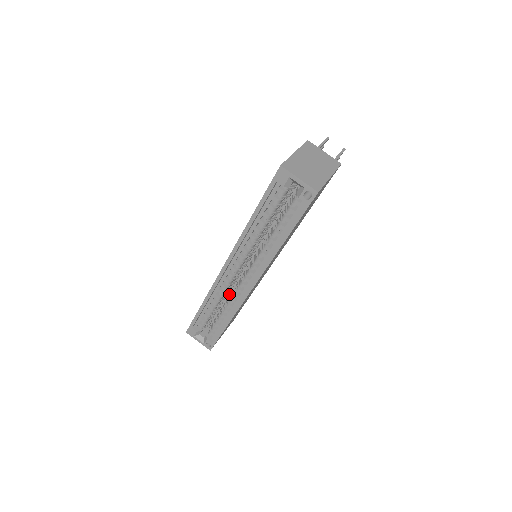
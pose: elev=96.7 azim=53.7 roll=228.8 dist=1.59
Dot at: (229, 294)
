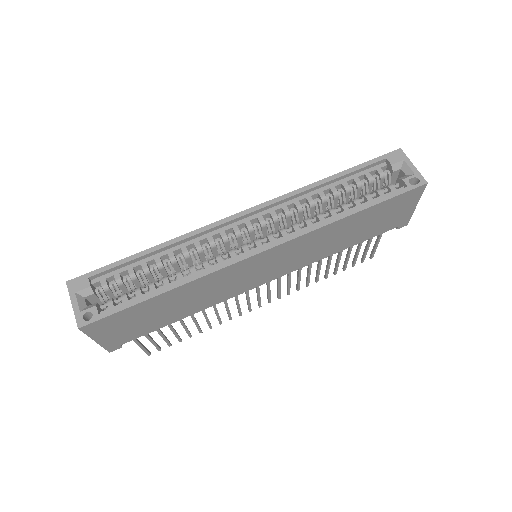
Dot at: occluded
